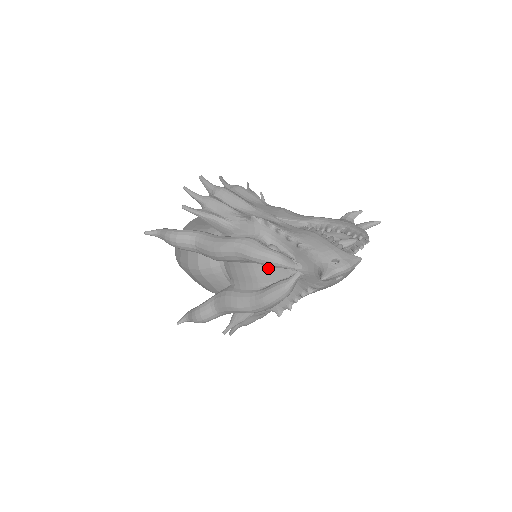
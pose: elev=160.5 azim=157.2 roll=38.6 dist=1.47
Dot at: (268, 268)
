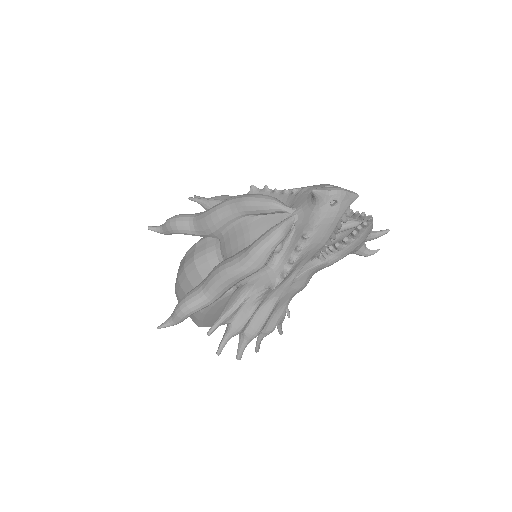
Dot at: (262, 220)
